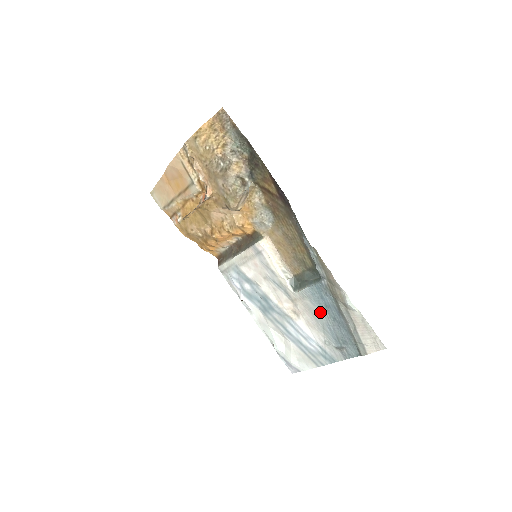
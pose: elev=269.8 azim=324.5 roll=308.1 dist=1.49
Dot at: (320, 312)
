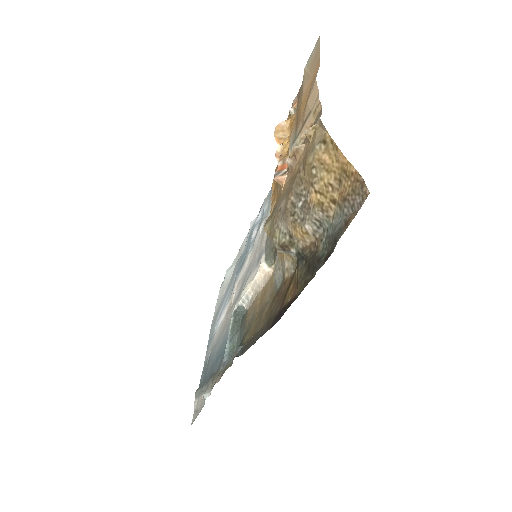
Dot at: (219, 346)
